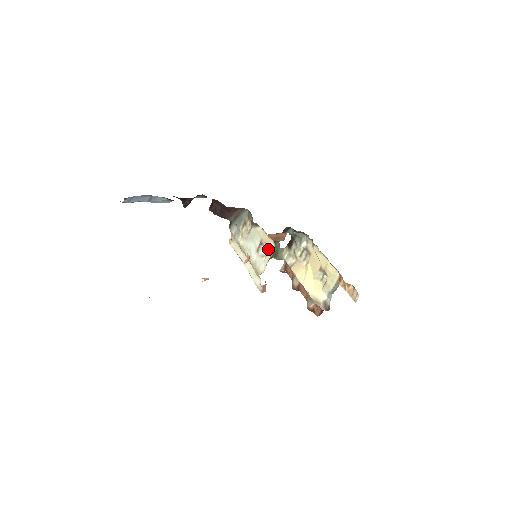
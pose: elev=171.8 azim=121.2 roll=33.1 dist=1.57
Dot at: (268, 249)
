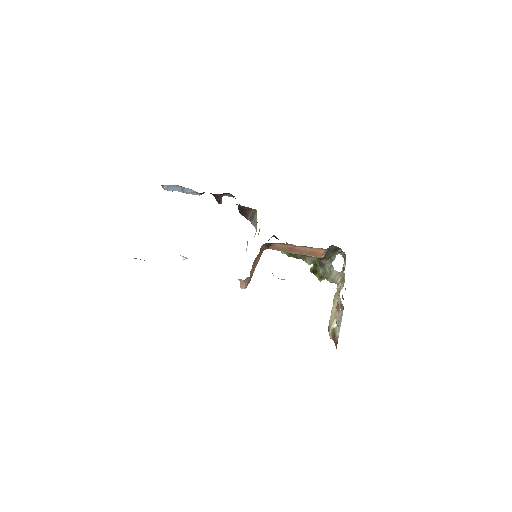
Dot at: occluded
